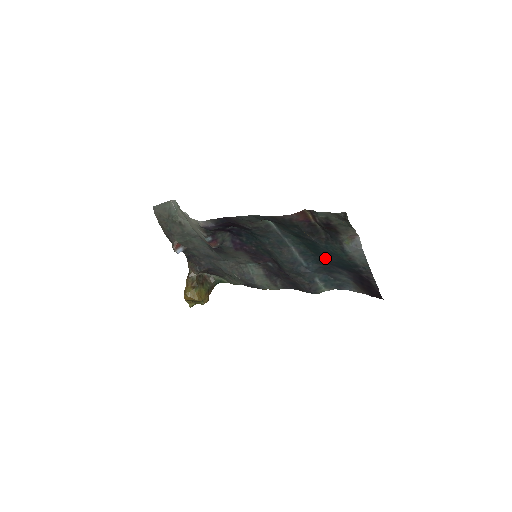
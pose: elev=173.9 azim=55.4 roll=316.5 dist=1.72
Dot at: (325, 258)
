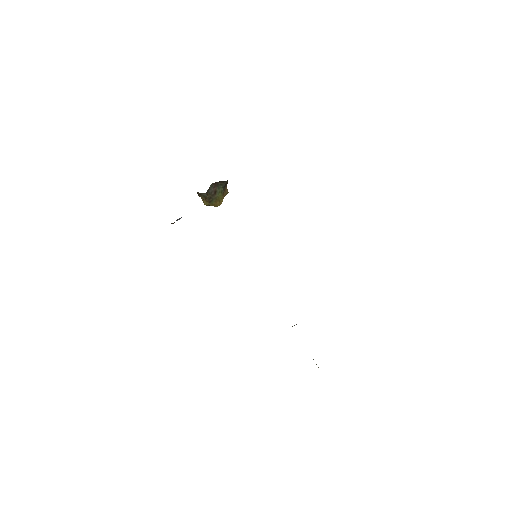
Dot at: occluded
